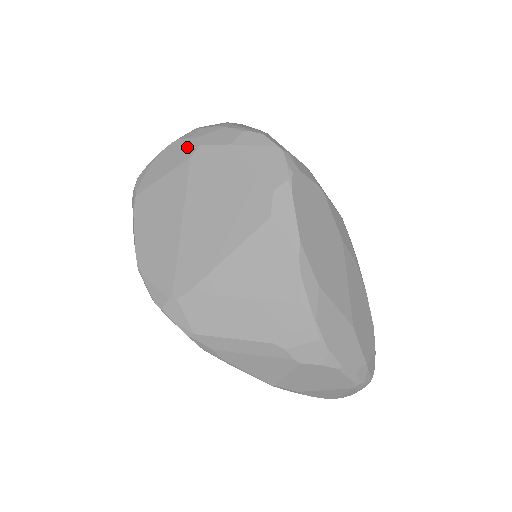
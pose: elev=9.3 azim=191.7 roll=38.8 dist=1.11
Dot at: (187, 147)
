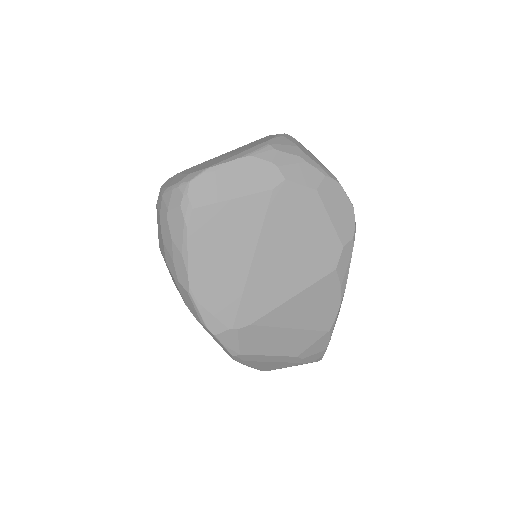
Dot at: (268, 174)
